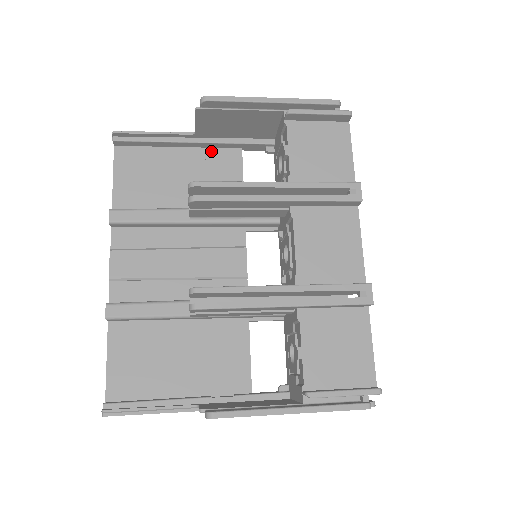
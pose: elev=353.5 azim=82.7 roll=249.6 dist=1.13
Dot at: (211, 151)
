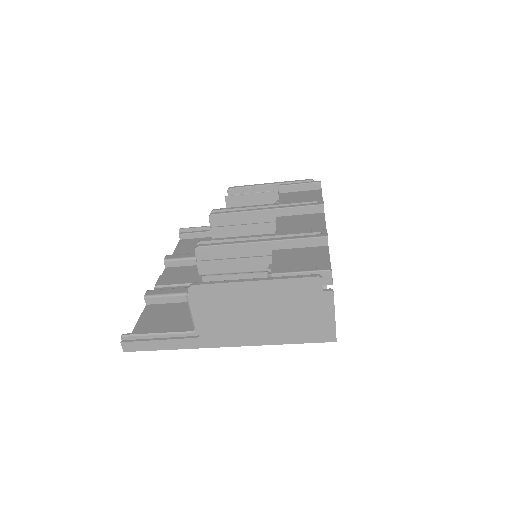
Dot at: occluded
